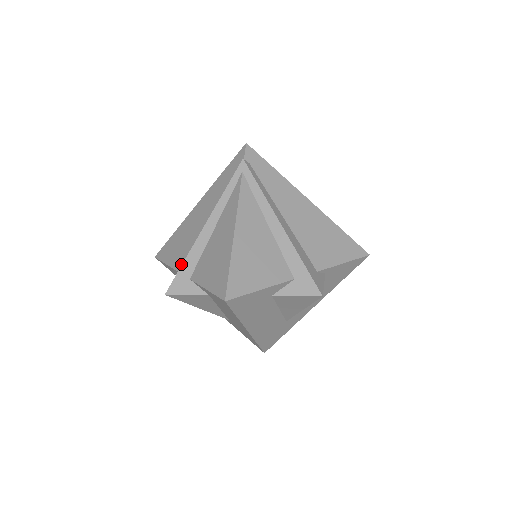
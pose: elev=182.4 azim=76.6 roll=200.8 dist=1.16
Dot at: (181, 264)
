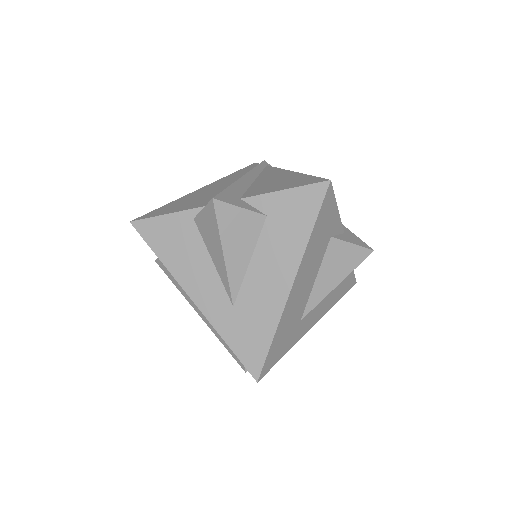
Dot at: occluded
